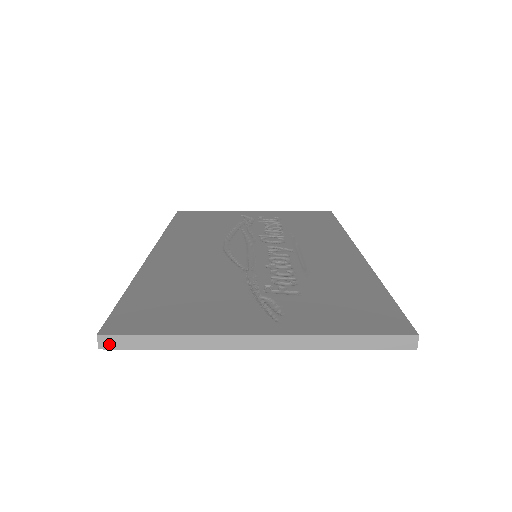
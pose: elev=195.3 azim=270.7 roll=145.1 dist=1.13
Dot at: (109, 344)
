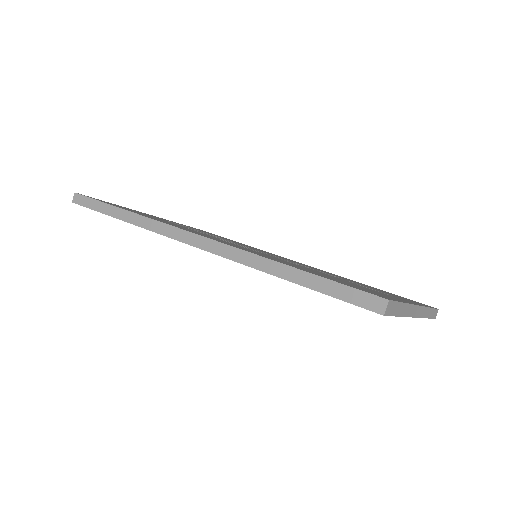
Dot at: (388, 310)
